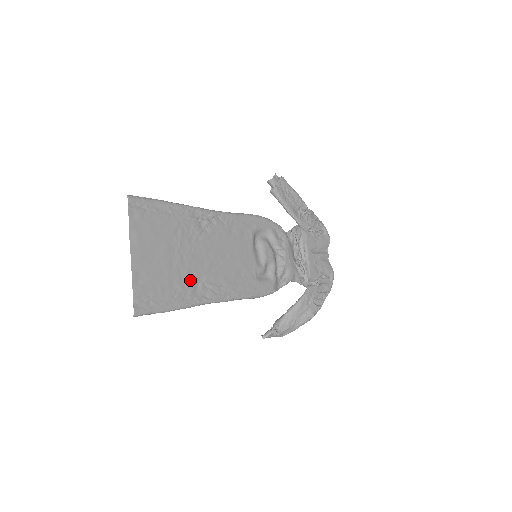
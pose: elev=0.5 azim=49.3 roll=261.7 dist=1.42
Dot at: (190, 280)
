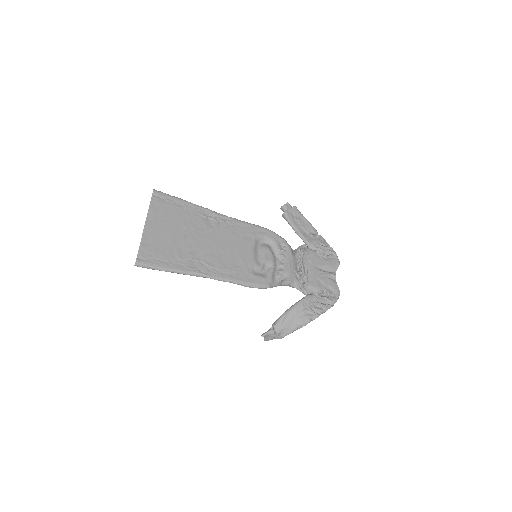
Dot at: (189, 254)
